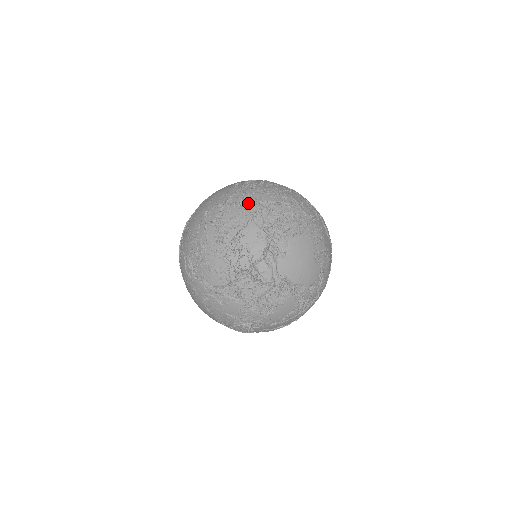
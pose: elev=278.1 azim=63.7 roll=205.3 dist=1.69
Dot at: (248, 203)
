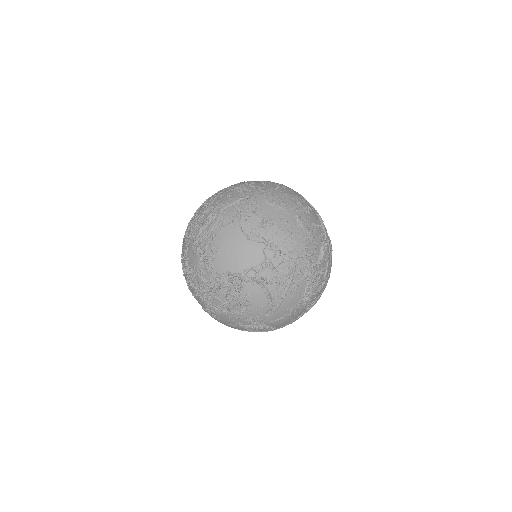
Dot at: (188, 229)
